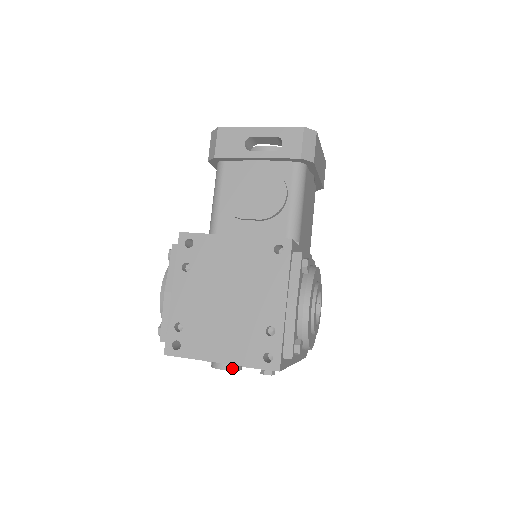
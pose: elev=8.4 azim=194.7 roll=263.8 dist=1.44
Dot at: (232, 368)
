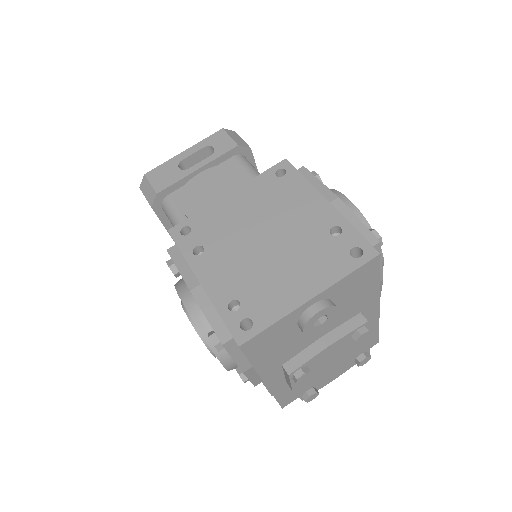
Dot at: (328, 304)
